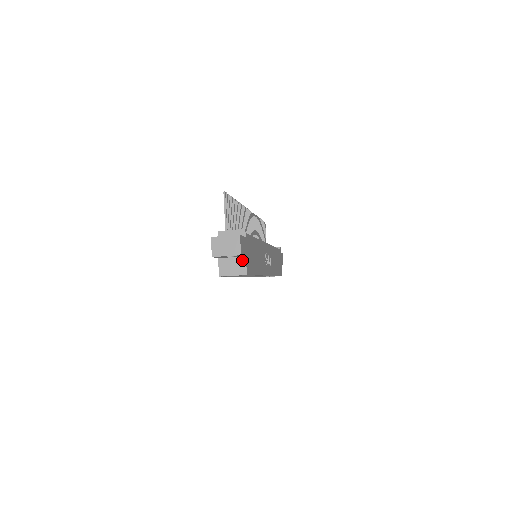
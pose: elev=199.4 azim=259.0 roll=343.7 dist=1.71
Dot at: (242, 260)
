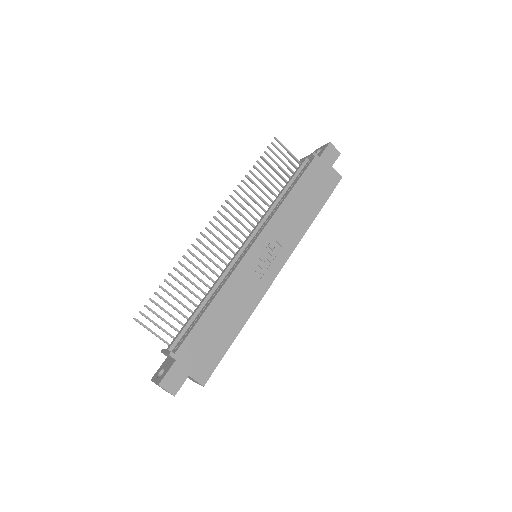
Dot at: (190, 377)
